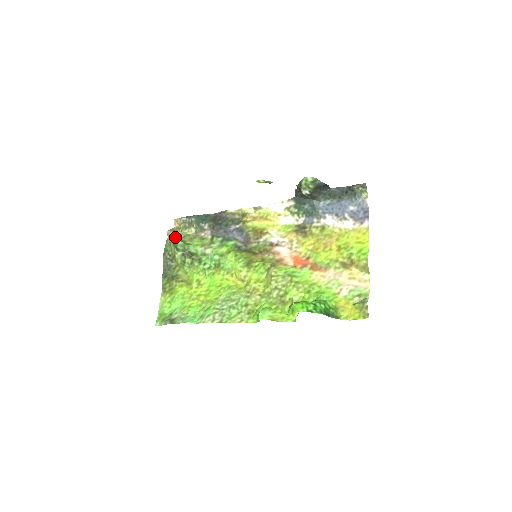
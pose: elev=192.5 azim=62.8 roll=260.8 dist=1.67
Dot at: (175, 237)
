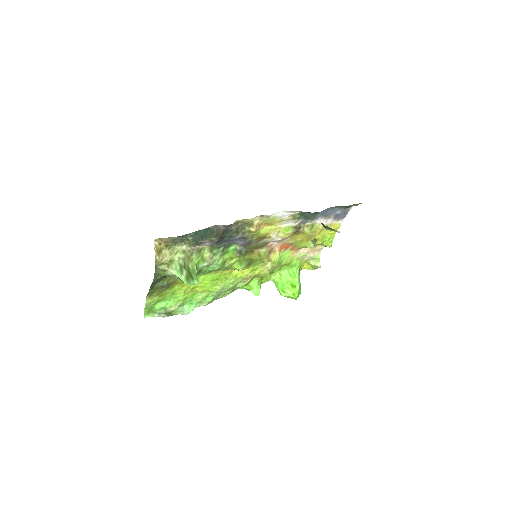
Dot at: (185, 275)
